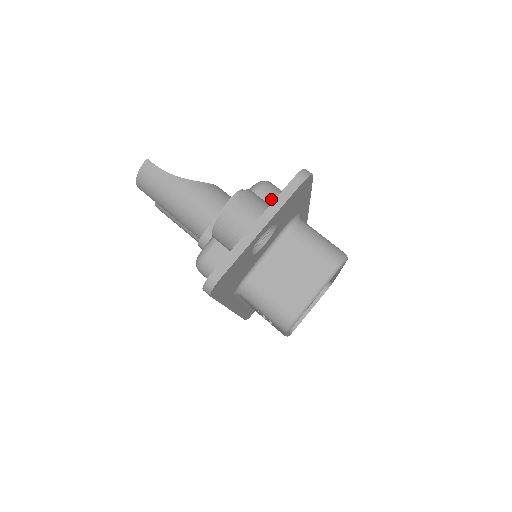
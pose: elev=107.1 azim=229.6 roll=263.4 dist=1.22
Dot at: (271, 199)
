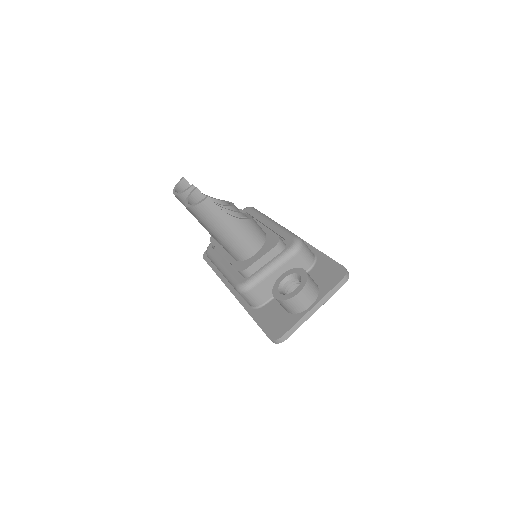
Dot at: (305, 259)
